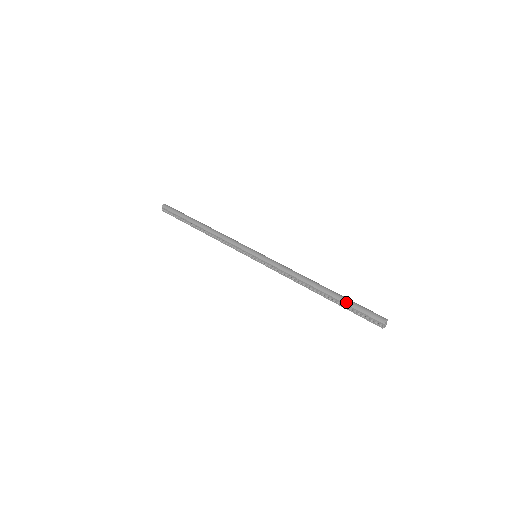
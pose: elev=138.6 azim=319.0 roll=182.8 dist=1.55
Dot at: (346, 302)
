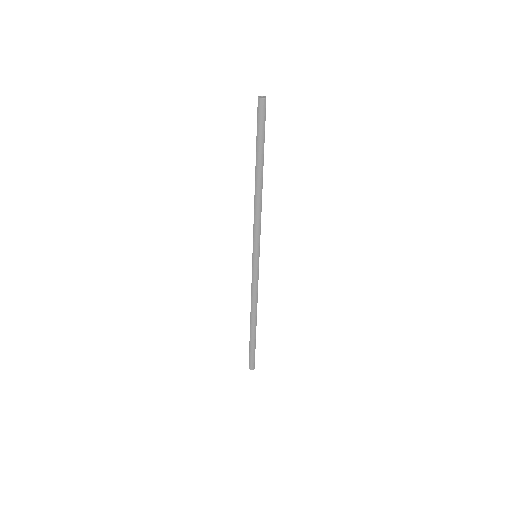
Dot at: (250, 344)
